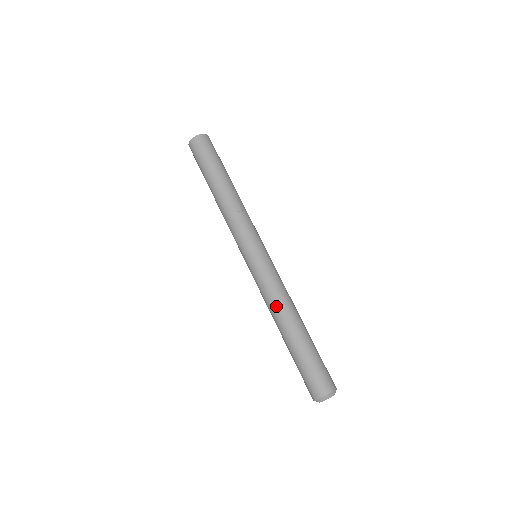
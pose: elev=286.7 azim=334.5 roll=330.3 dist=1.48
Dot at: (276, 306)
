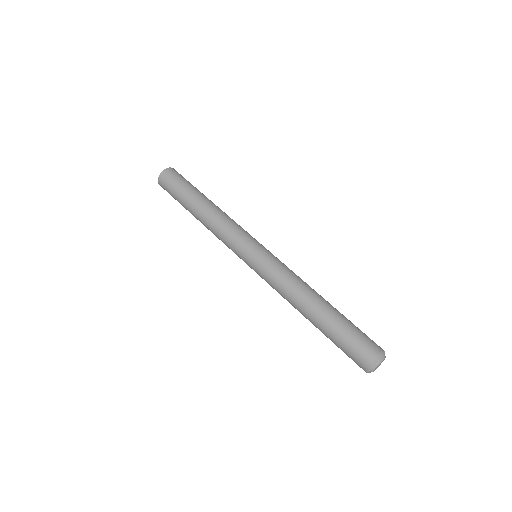
Dot at: (292, 292)
